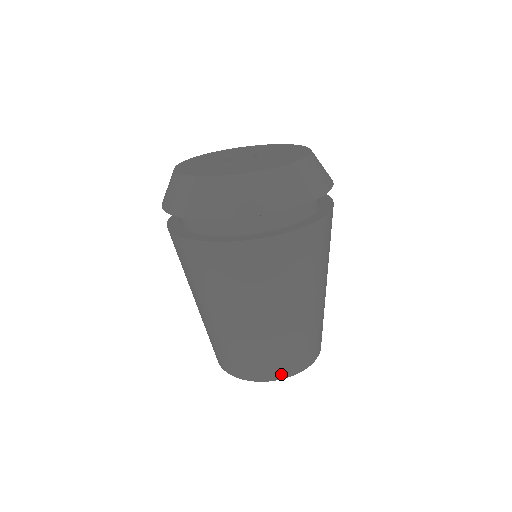
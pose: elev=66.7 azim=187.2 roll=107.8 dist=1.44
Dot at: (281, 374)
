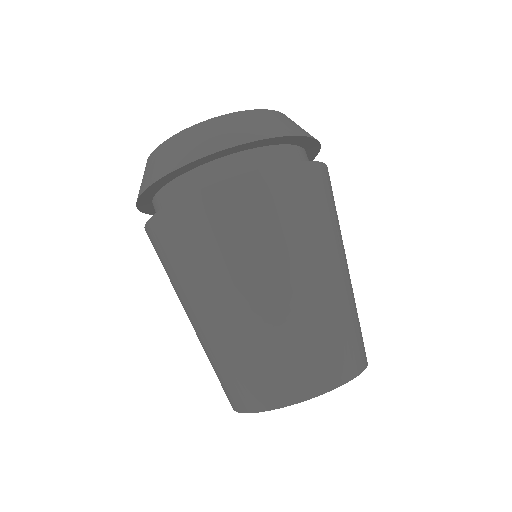
Dot at: (262, 402)
